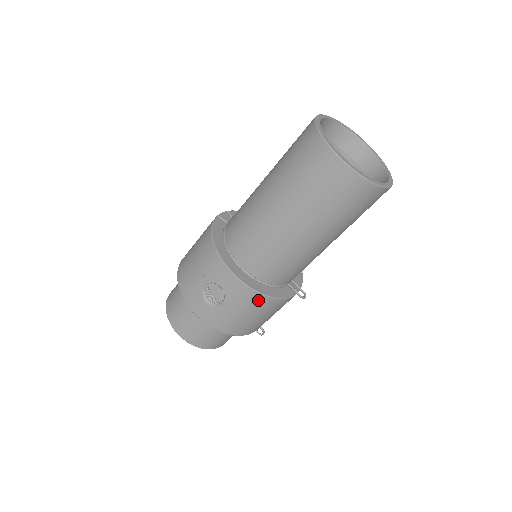
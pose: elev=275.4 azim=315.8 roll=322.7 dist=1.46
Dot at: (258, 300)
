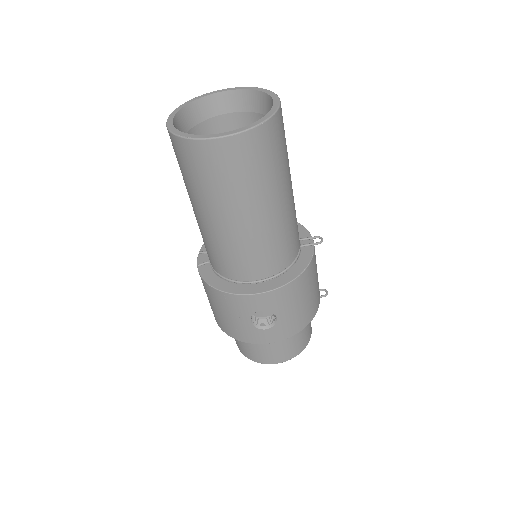
Dot at: (296, 286)
